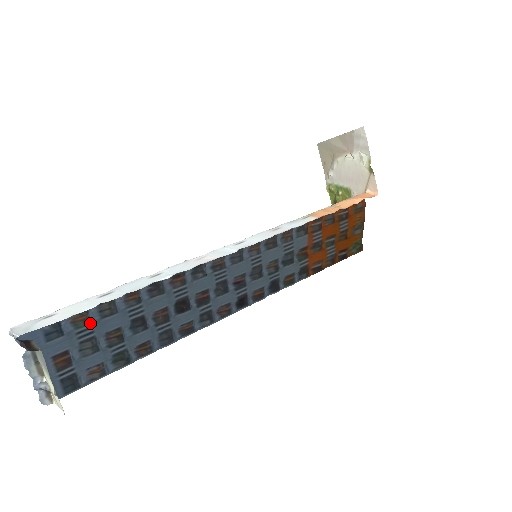
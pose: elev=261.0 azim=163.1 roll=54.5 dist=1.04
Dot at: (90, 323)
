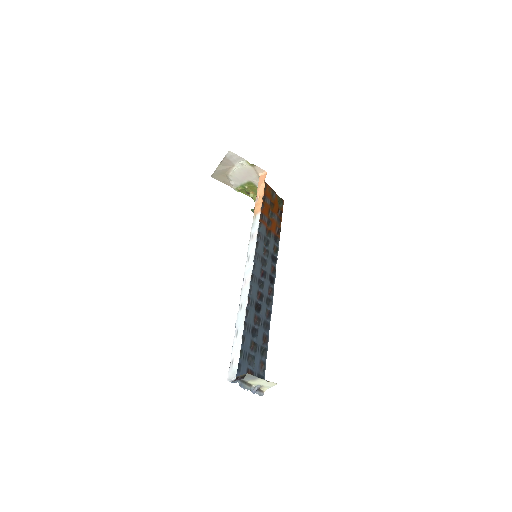
Dot at: (242, 350)
